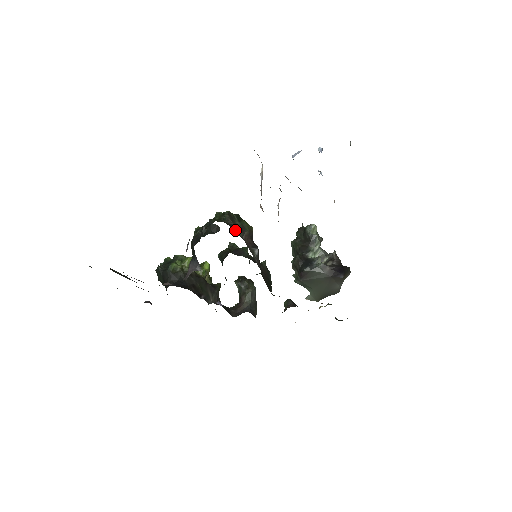
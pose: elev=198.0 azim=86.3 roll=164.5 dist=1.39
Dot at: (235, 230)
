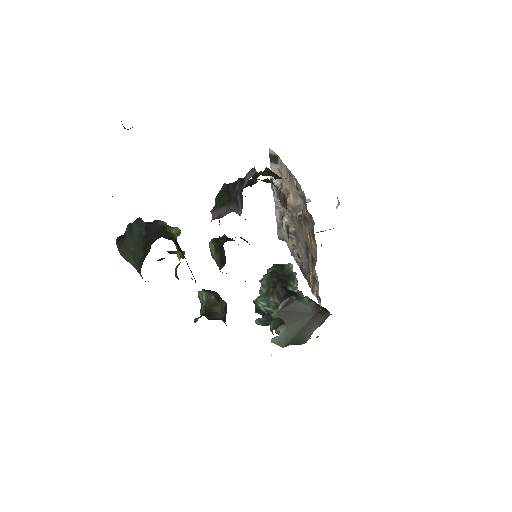
Dot at: occluded
